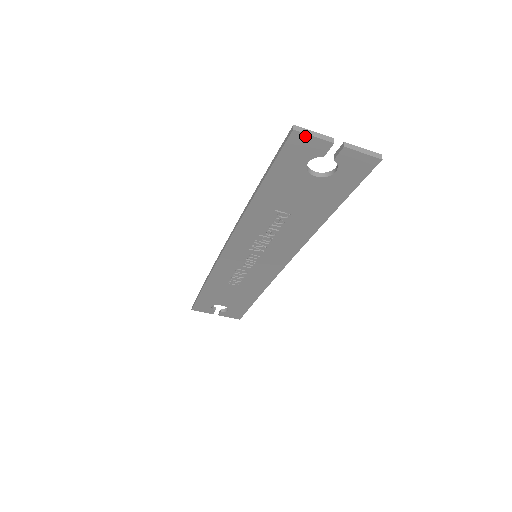
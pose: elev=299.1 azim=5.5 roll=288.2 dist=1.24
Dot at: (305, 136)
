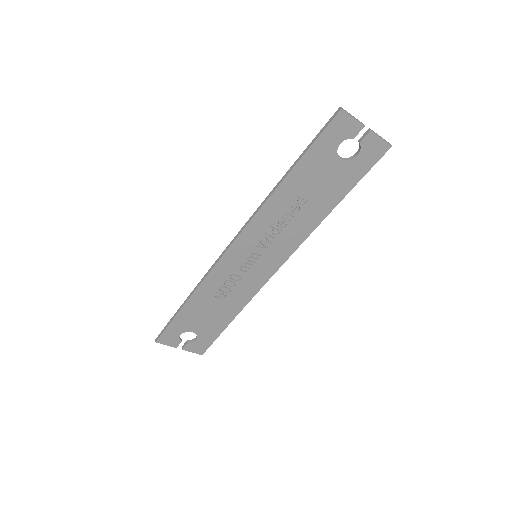
Dot at: (347, 116)
